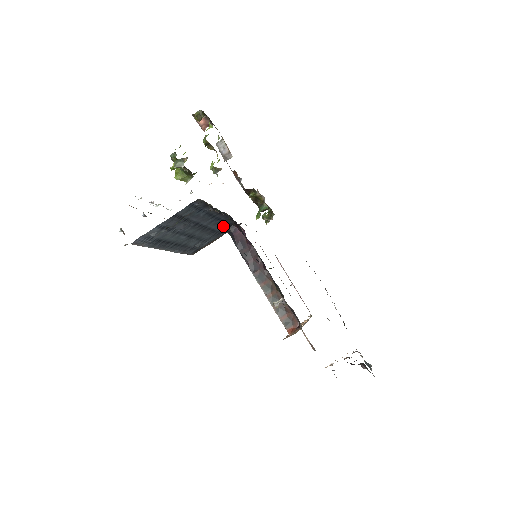
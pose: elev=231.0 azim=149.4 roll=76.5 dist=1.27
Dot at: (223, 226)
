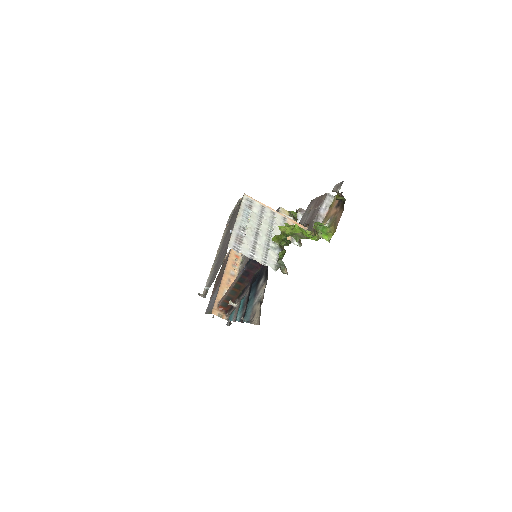
Dot at: occluded
